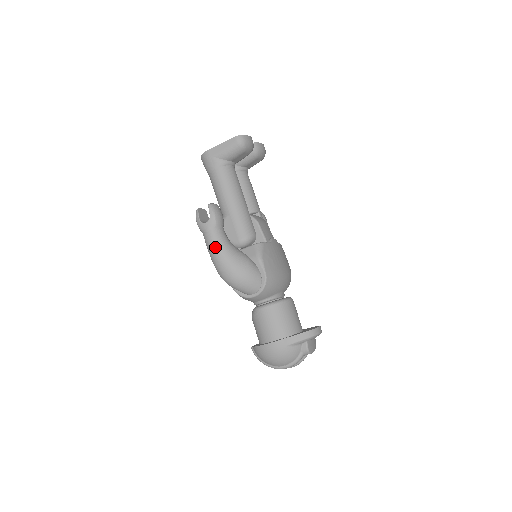
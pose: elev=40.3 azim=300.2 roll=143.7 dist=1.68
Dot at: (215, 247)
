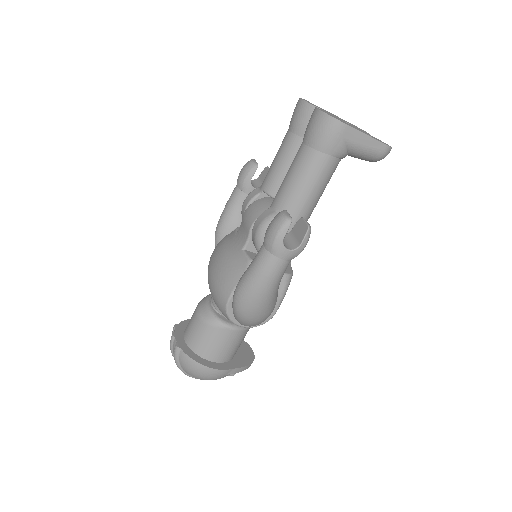
Dot at: (271, 282)
